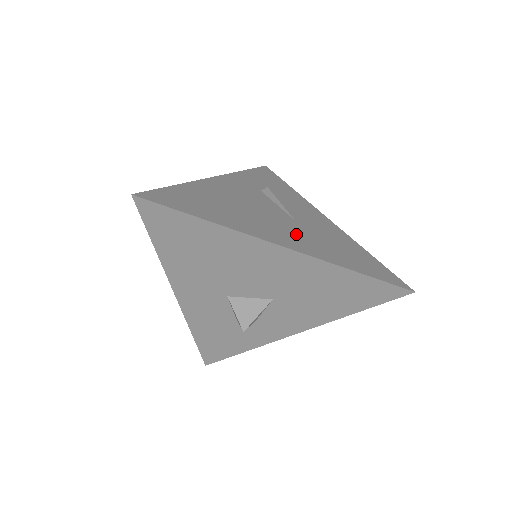
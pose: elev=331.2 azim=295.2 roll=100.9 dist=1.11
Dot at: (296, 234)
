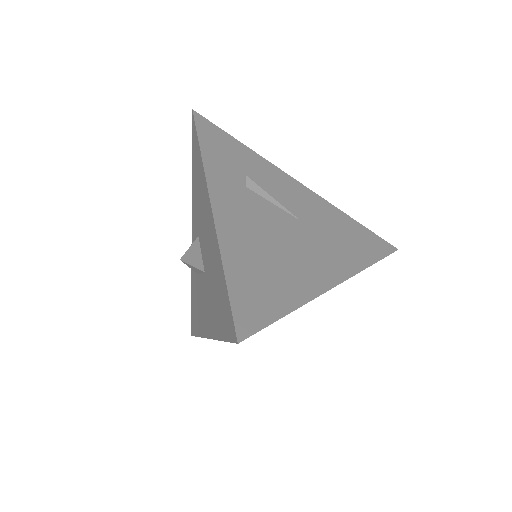
Dot at: (321, 249)
